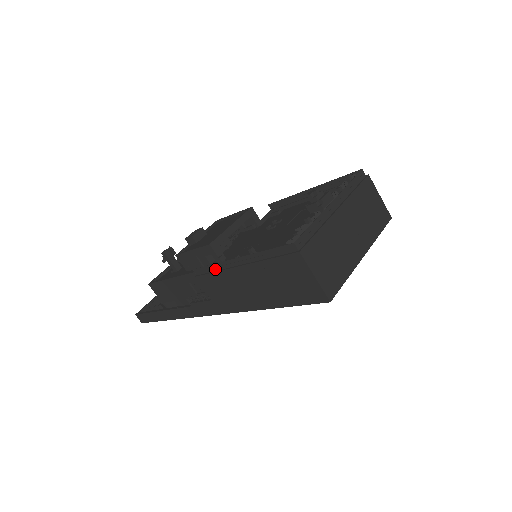
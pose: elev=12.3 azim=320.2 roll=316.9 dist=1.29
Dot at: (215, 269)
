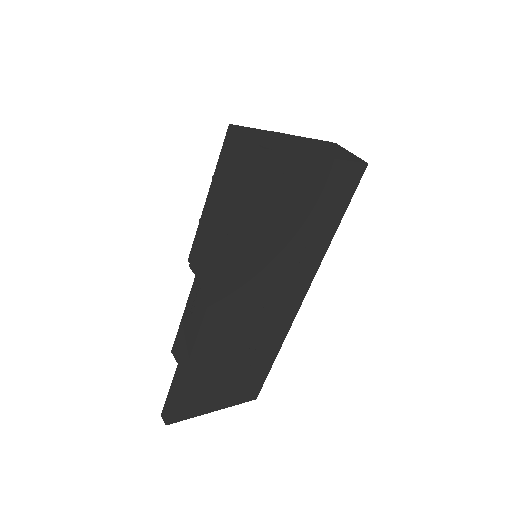
Dot at: (199, 235)
